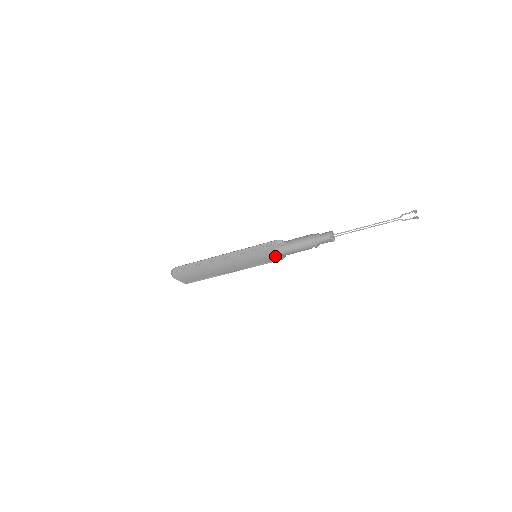
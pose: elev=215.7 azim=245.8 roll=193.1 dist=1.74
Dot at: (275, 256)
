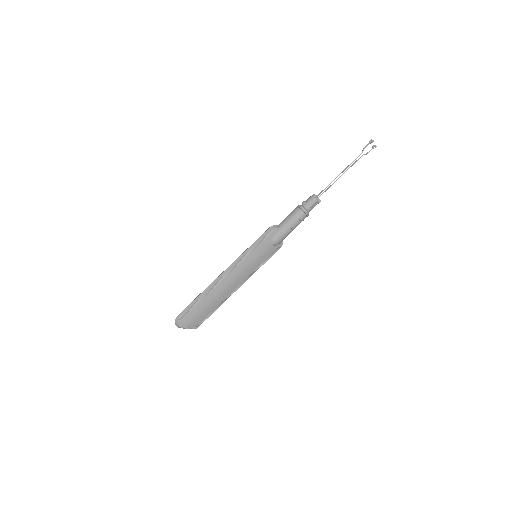
Dot at: (275, 245)
